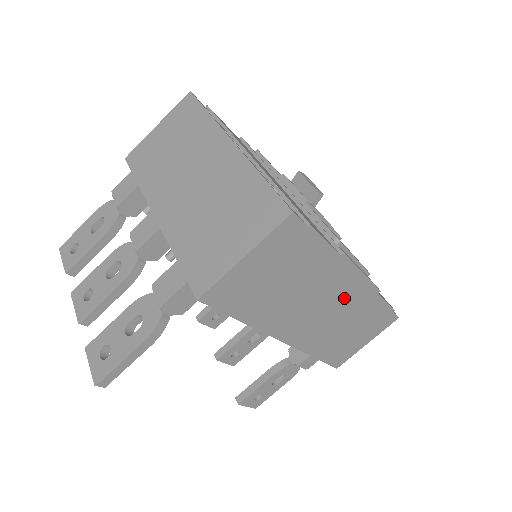
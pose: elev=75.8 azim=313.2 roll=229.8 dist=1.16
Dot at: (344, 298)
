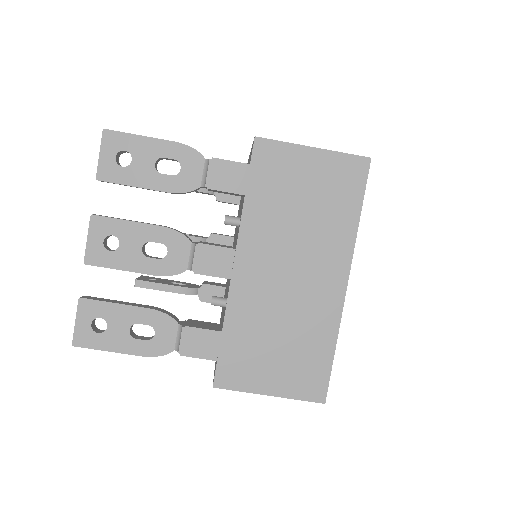
Dot at: occluded
